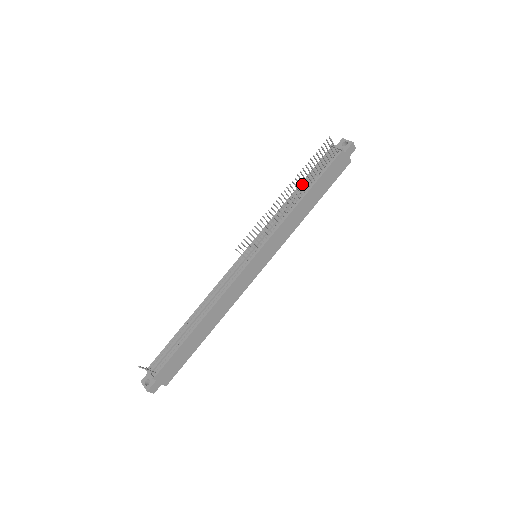
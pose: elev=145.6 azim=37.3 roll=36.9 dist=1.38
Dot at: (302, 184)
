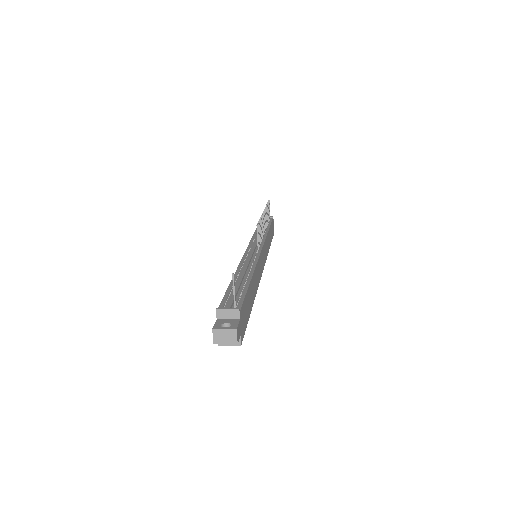
Dot at: occluded
